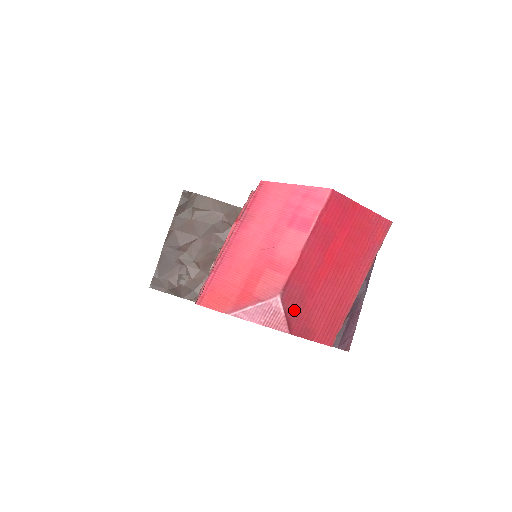
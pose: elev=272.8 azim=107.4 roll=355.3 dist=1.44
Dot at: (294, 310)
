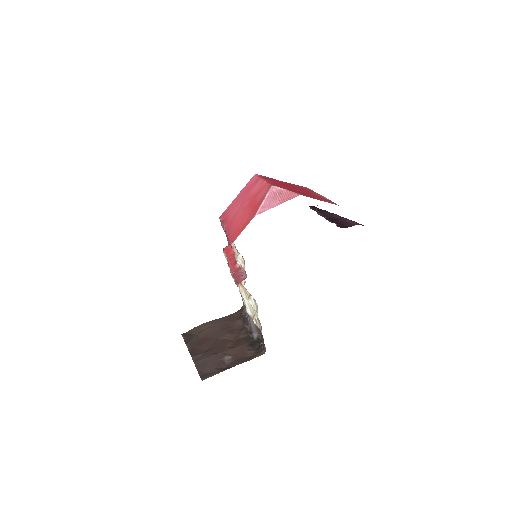
Dot at: occluded
